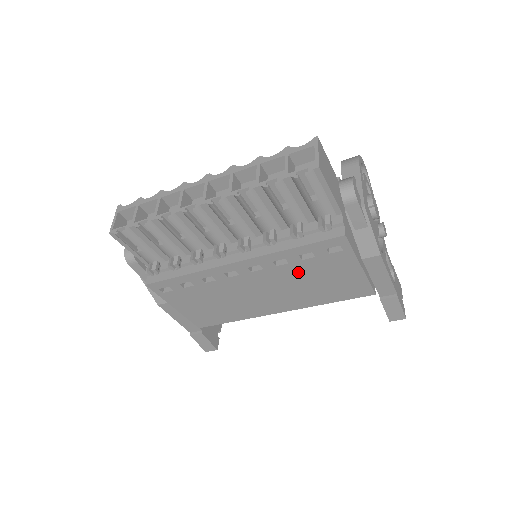
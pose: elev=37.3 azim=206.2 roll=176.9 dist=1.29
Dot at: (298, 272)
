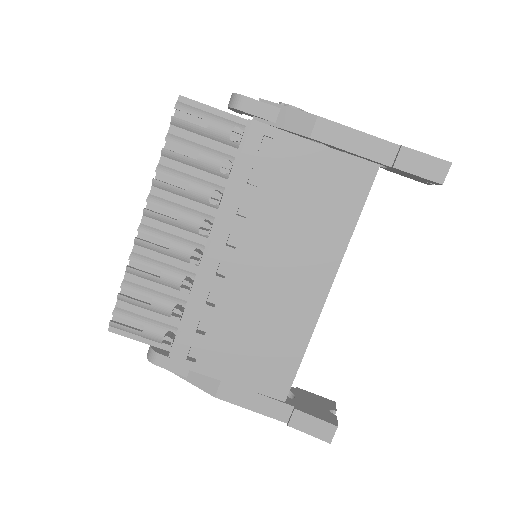
Dot at: (273, 207)
